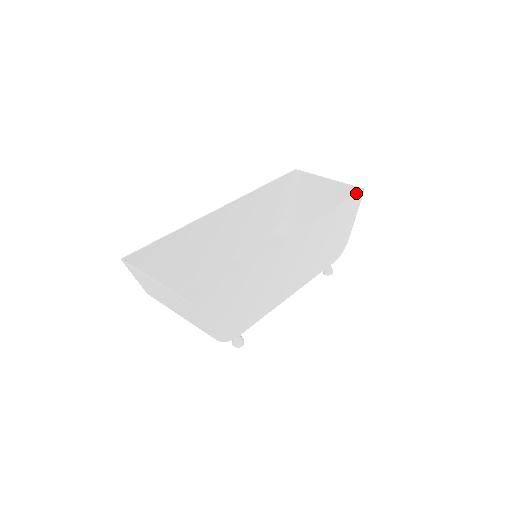
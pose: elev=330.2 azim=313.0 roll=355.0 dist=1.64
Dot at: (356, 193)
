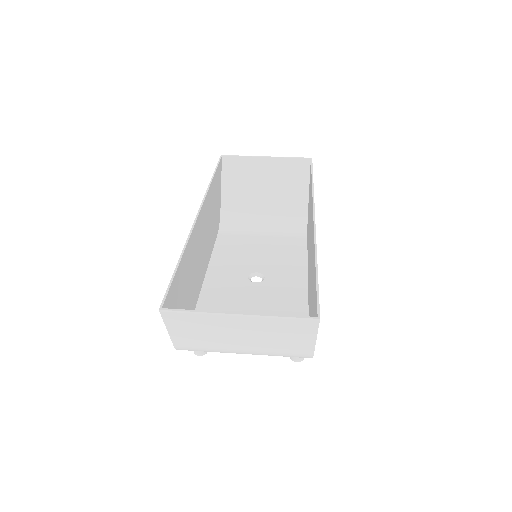
Dot at: (311, 163)
